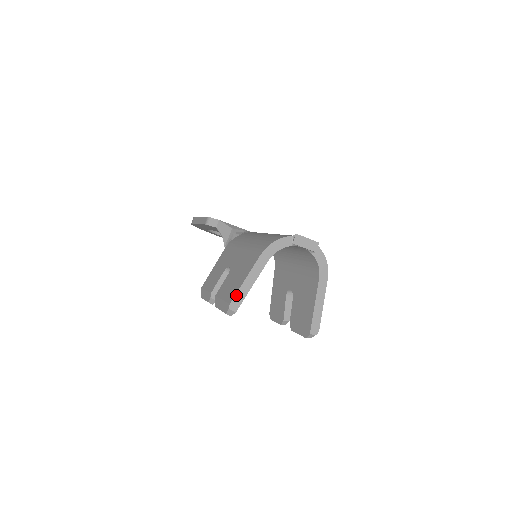
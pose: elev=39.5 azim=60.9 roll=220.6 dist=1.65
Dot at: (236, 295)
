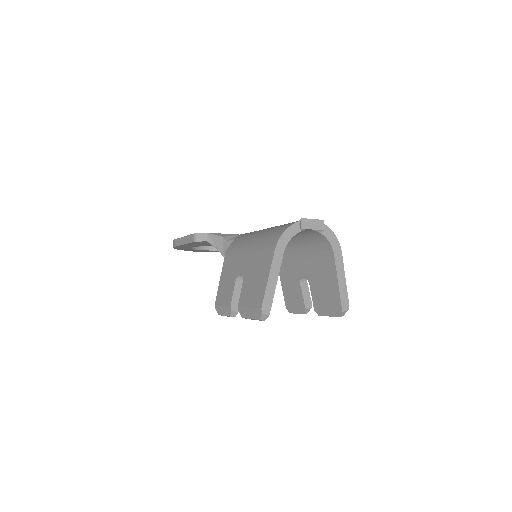
Dot at: (264, 298)
